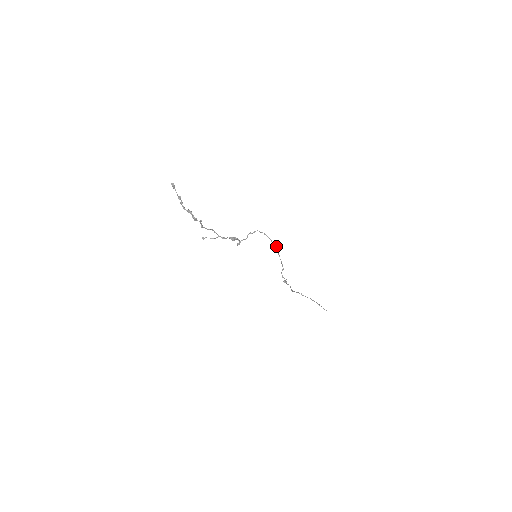
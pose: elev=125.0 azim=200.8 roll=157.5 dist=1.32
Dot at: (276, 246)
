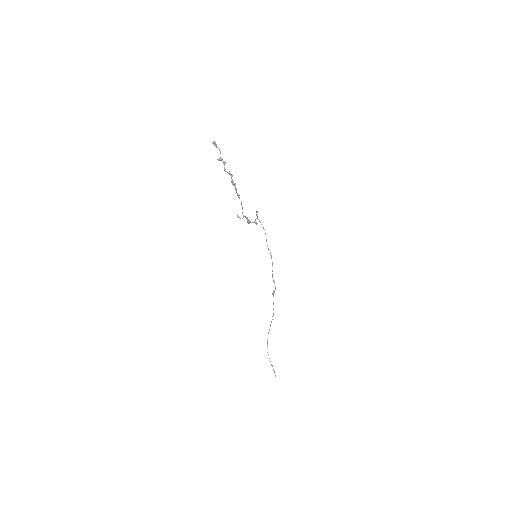
Dot at: occluded
